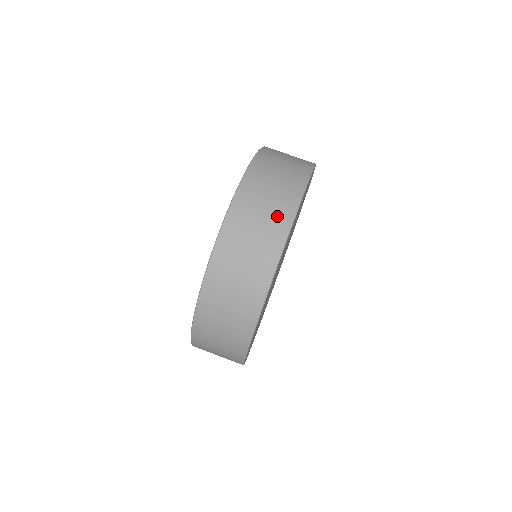
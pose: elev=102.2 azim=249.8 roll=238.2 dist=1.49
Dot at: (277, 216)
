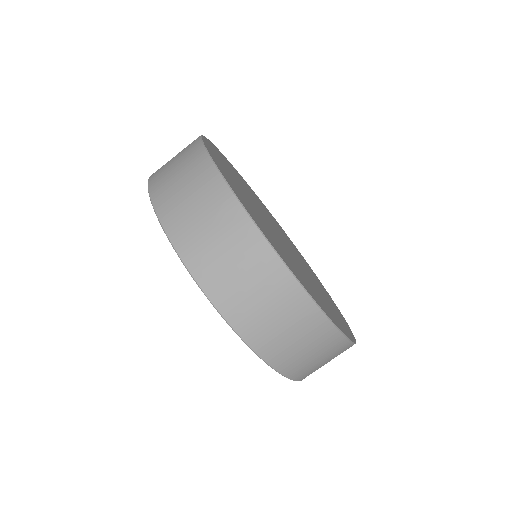
Dot at: (236, 235)
